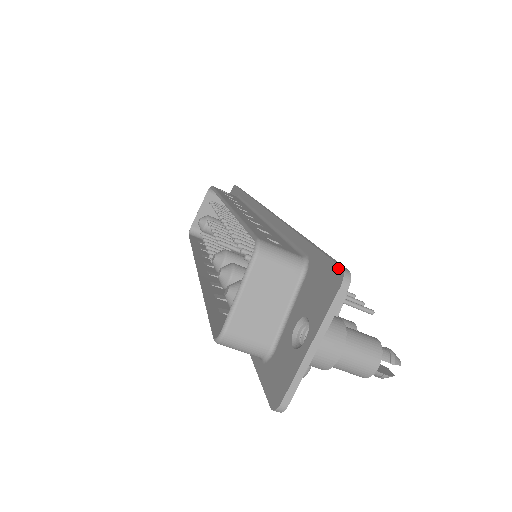
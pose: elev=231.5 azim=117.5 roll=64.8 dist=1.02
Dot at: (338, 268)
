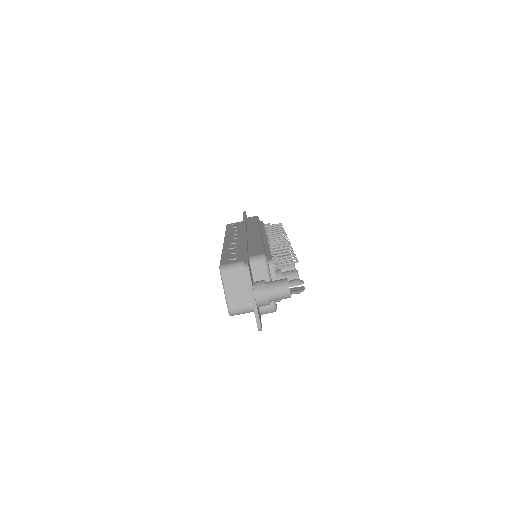
Dot at: (244, 264)
